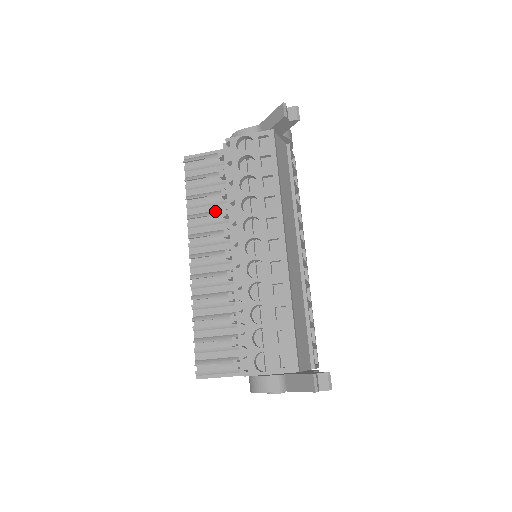
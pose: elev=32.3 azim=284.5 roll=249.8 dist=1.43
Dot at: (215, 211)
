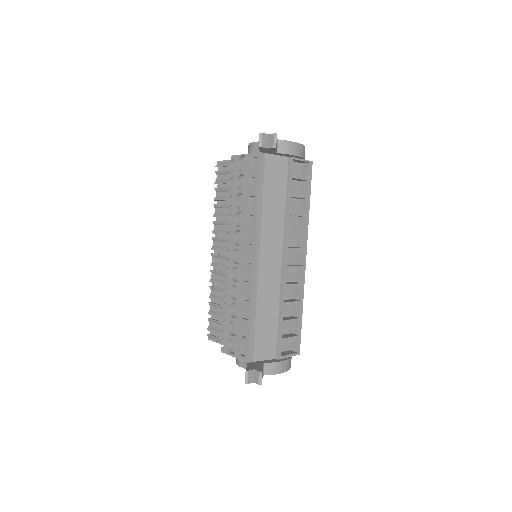
Dot at: occluded
